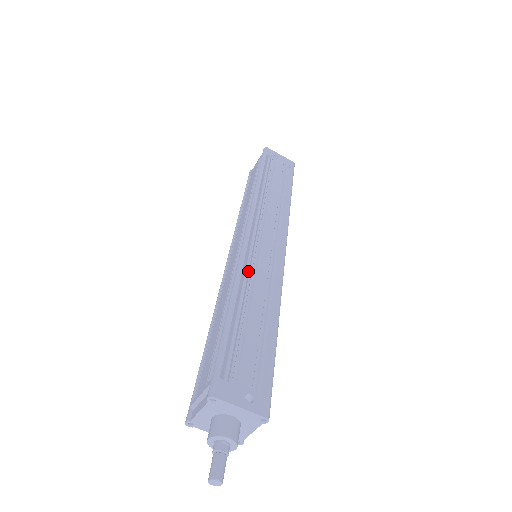
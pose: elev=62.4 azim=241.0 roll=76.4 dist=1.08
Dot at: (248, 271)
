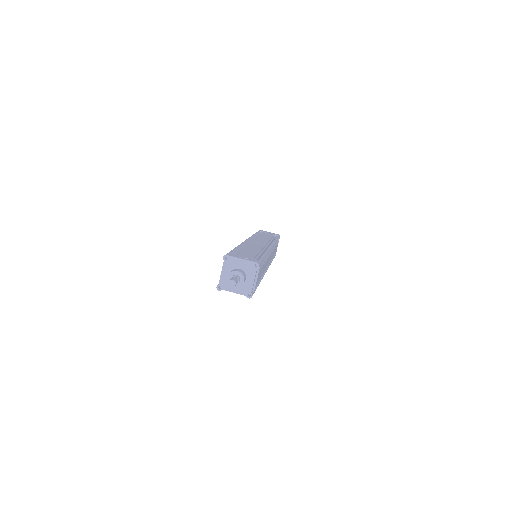
Dot at: occluded
